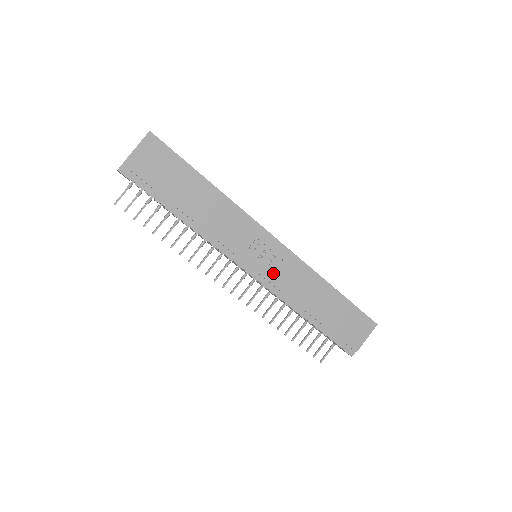
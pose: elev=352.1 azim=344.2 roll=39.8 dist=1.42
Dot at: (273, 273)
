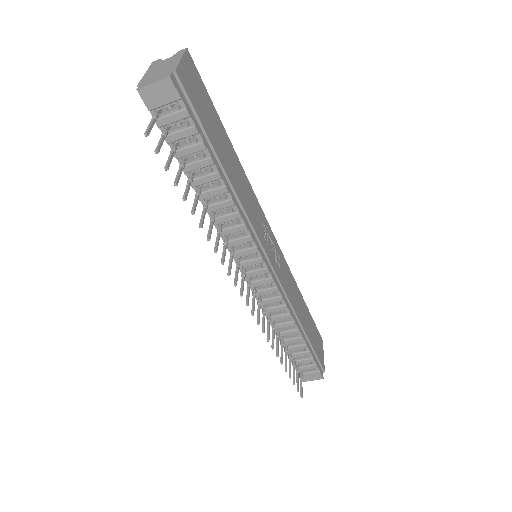
Dot at: (280, 273)
